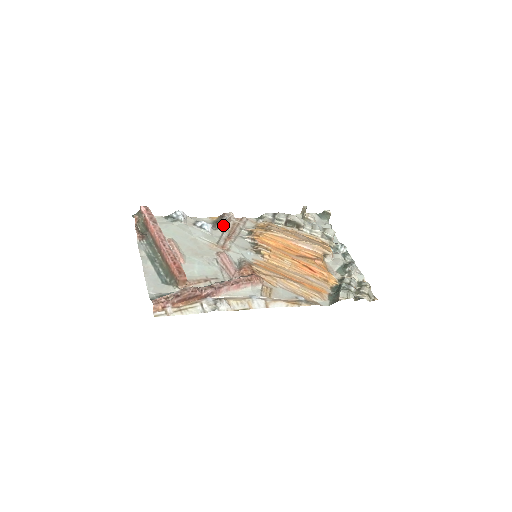
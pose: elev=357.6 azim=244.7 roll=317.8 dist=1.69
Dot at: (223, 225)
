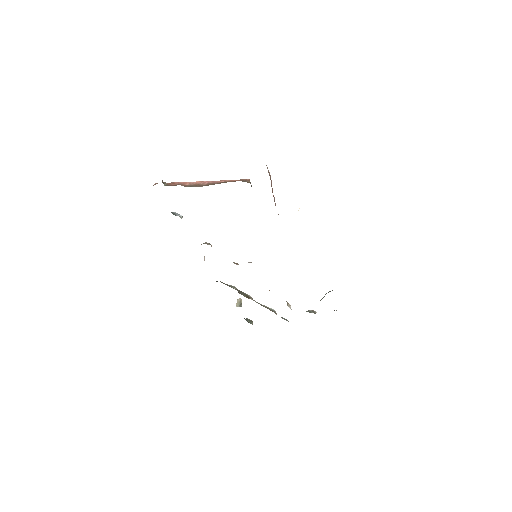
Dot at: occluded
